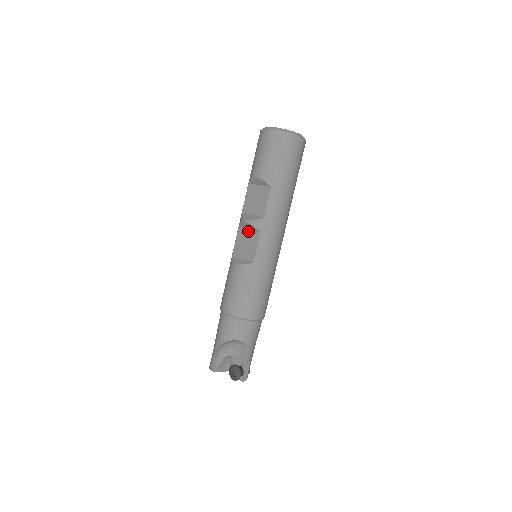
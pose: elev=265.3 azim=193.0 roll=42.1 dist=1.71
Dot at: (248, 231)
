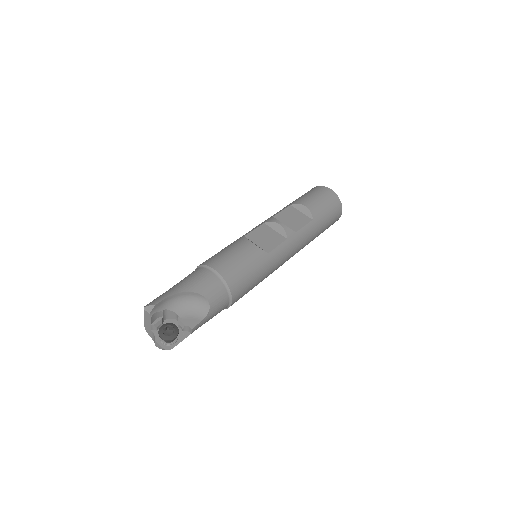
Dot at: (274, 231)
